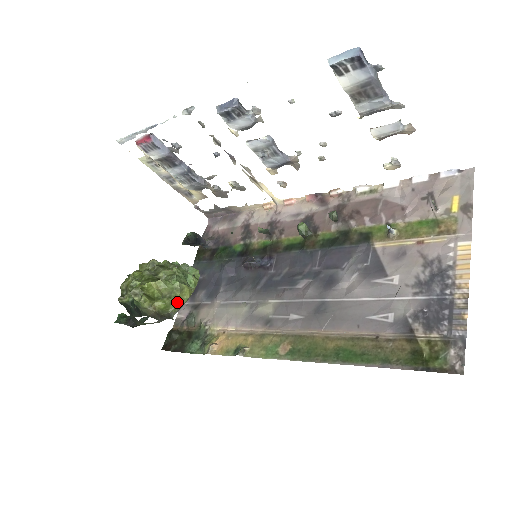
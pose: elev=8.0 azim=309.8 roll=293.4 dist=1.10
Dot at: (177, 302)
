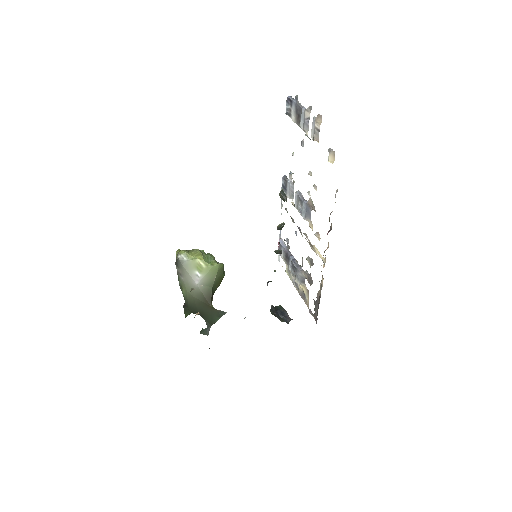
Dot at: (186, 251)
